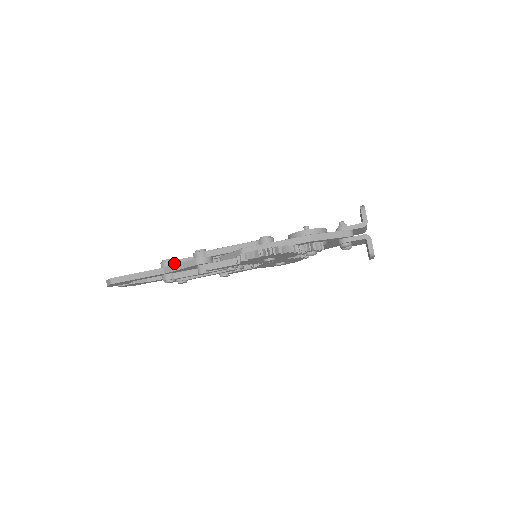
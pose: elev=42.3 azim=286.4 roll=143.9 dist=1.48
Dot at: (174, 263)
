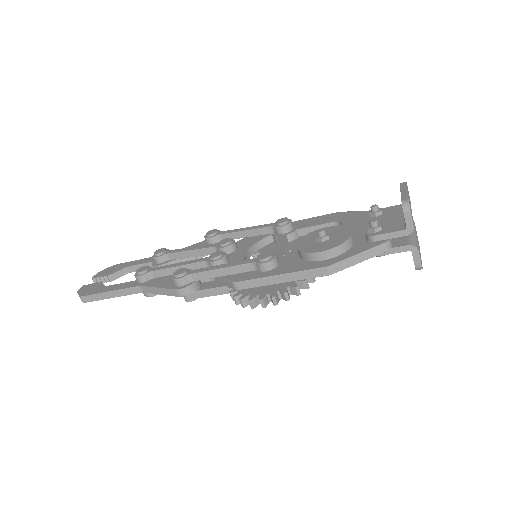
Dot at: (151, 275)
